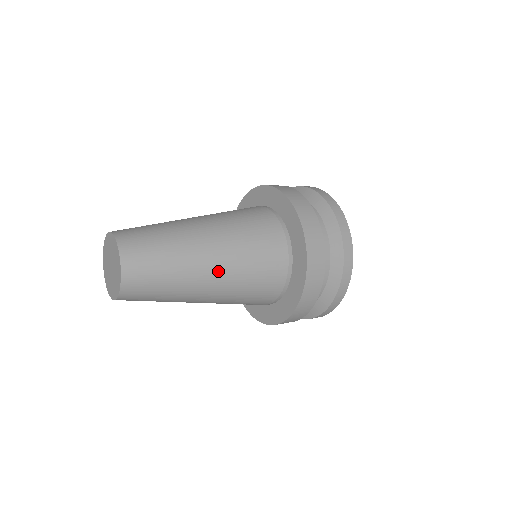
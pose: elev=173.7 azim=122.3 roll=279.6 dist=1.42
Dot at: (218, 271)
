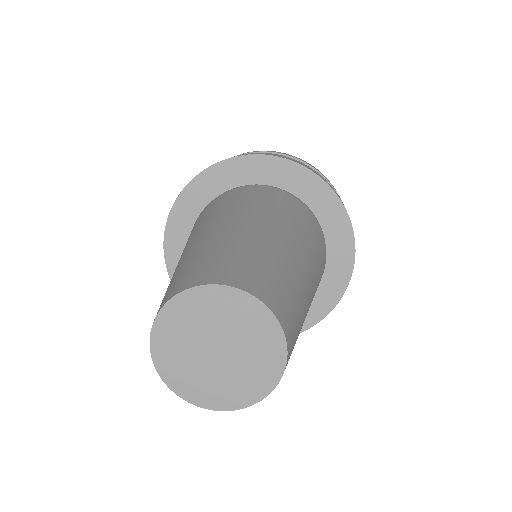
Dot at: occluded
